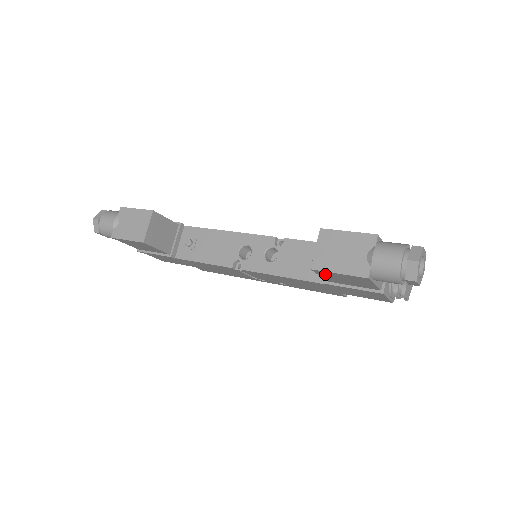
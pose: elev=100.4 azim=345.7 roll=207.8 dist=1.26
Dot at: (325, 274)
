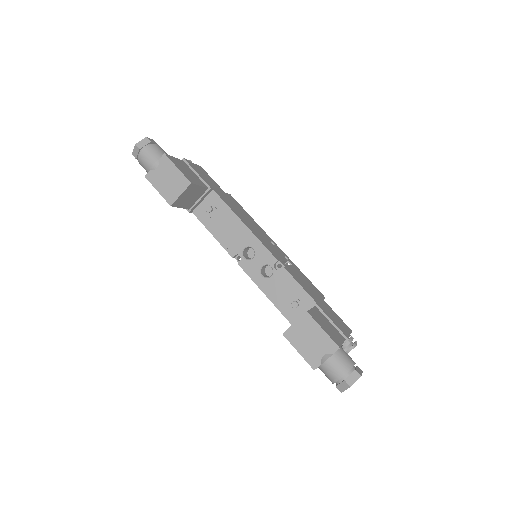
Dot at: occluded
